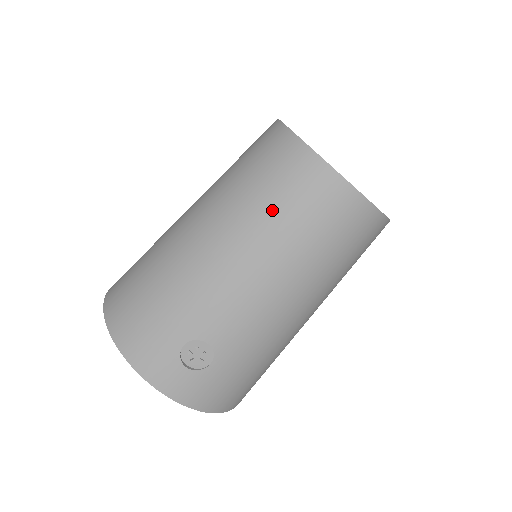
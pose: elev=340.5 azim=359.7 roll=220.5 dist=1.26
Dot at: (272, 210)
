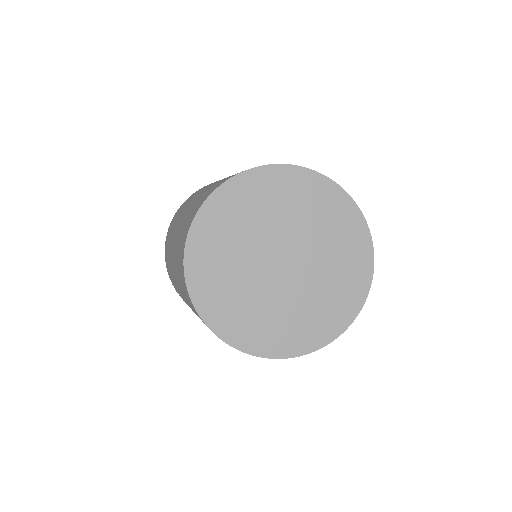
Dot at: (178, 276)
